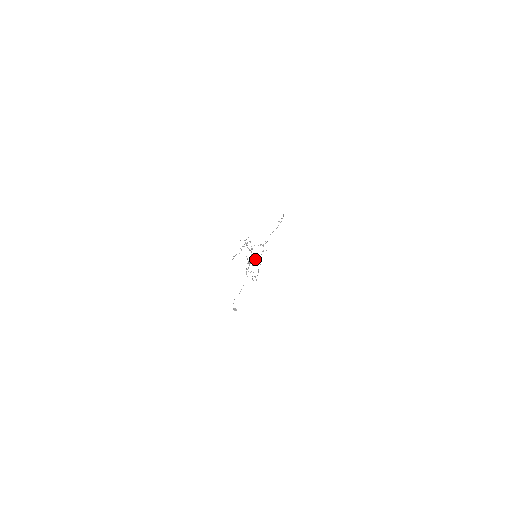
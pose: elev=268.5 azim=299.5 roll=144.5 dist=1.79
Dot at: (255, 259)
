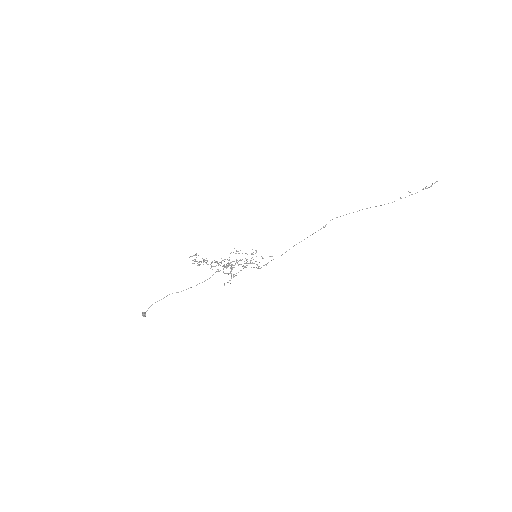
Dot at: (244, 263)
